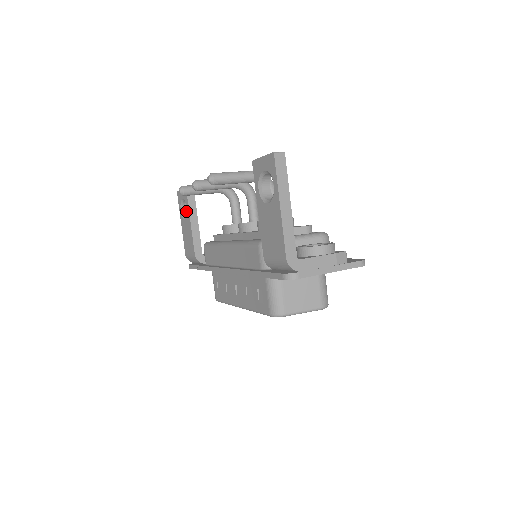
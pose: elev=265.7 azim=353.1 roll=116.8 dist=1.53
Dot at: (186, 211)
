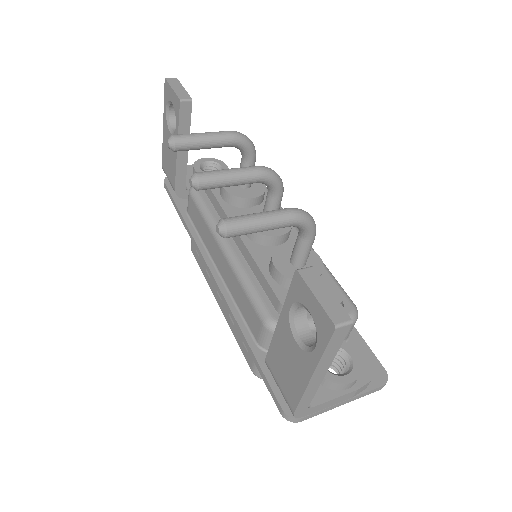
Dot at: (174, 113)
